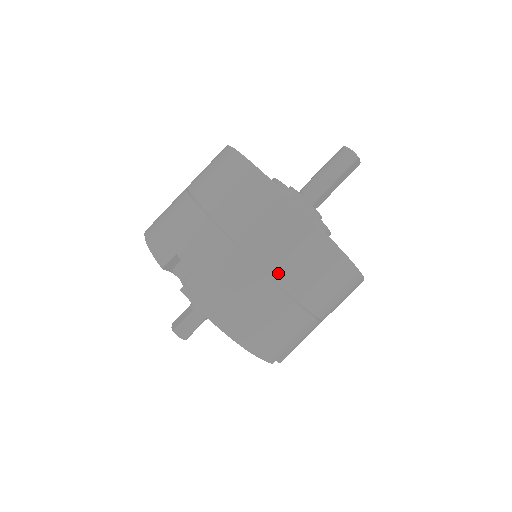
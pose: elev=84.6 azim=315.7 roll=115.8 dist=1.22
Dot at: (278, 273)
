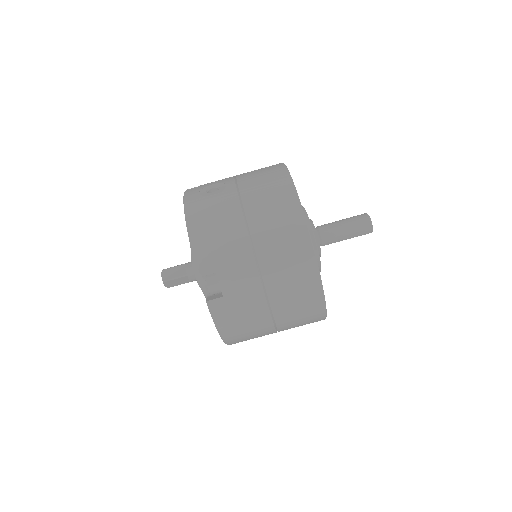
Dot at: (280, 318)
